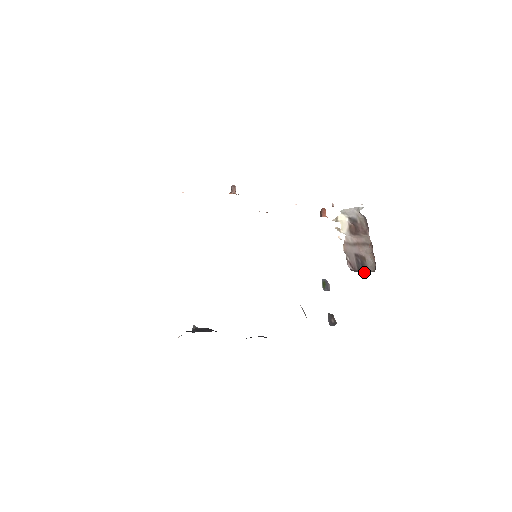
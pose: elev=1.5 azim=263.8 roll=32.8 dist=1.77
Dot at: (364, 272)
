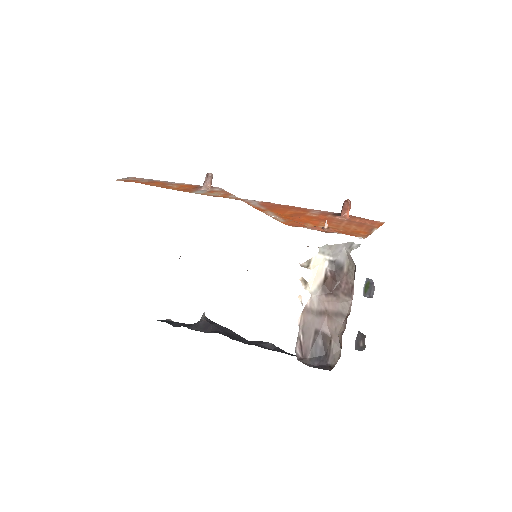
Dot at: (318, 364)
